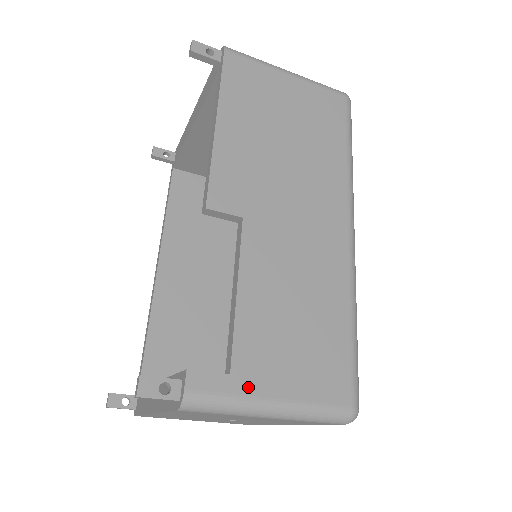
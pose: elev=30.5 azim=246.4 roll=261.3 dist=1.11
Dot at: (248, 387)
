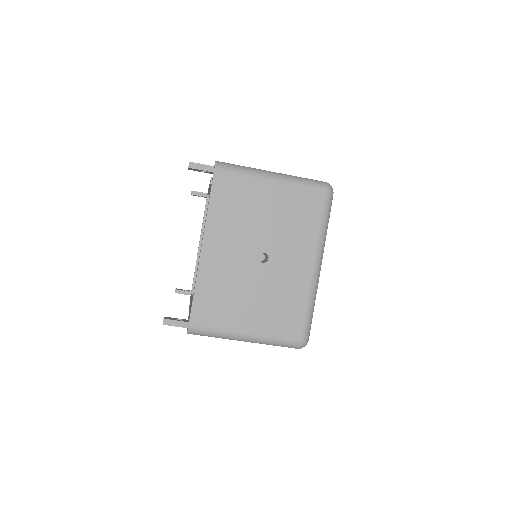
Dot at: occluded
